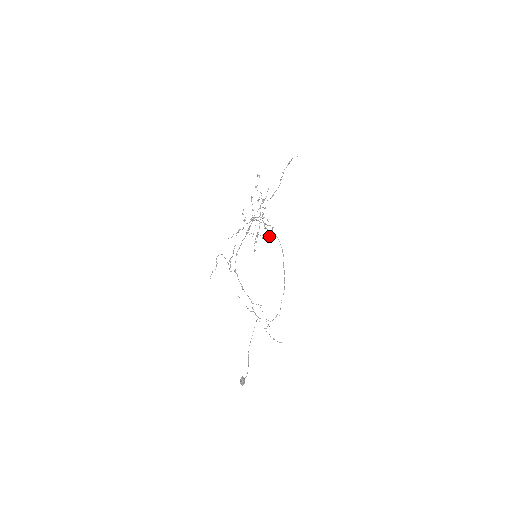
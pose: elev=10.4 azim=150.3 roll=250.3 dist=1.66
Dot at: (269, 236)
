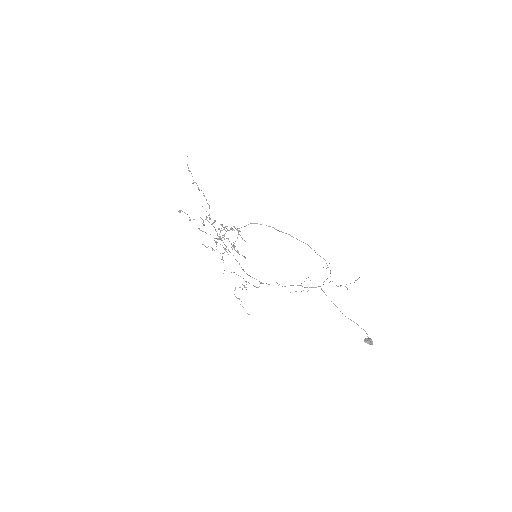
Dot at: occluded
